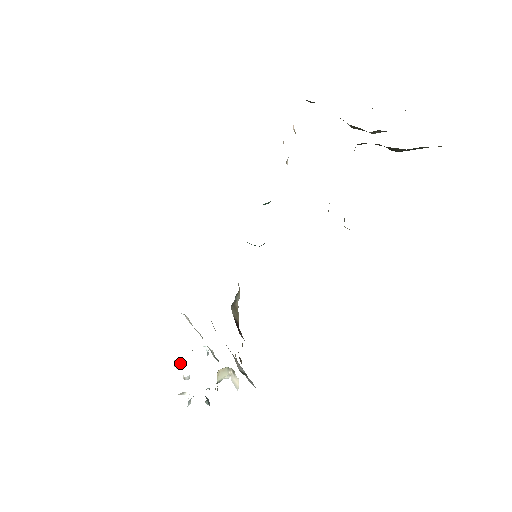
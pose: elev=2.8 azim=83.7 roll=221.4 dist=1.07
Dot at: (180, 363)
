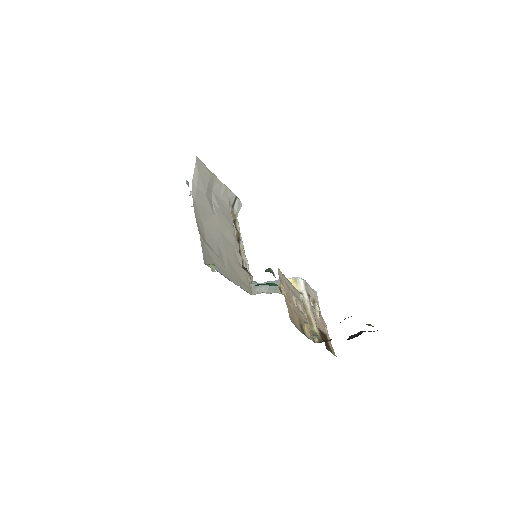
Dot at: occluded
